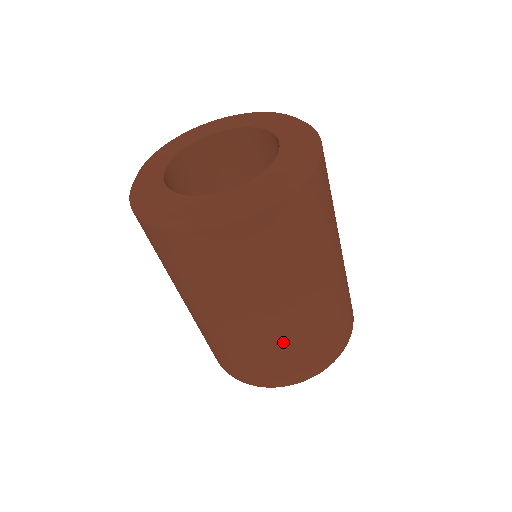
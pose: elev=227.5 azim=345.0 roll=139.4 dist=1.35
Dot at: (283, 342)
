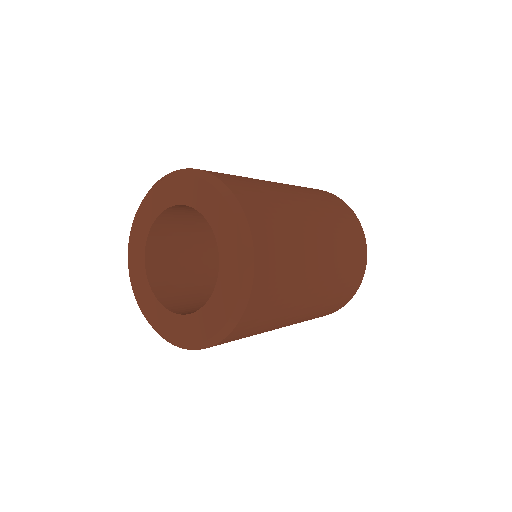
Dot at: (334, 285)
